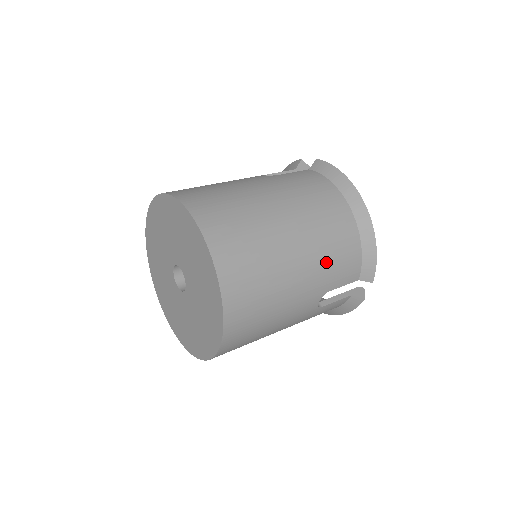
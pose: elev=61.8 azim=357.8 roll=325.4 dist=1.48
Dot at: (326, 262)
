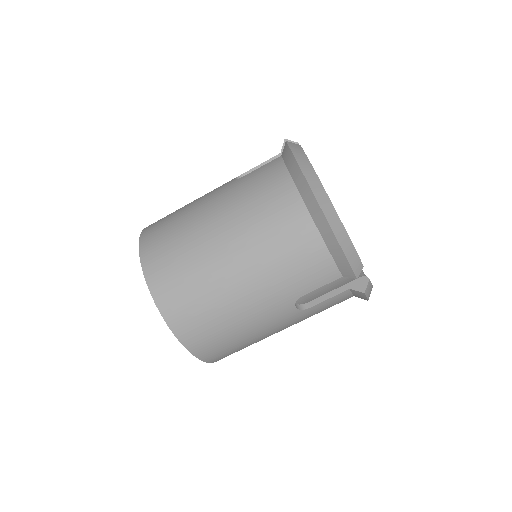
Dot at: (278, 272)
